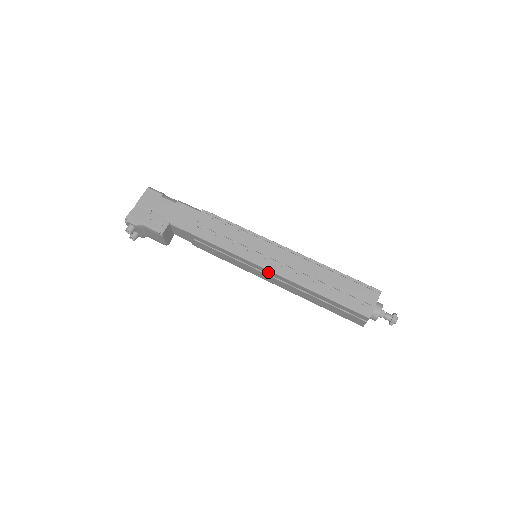
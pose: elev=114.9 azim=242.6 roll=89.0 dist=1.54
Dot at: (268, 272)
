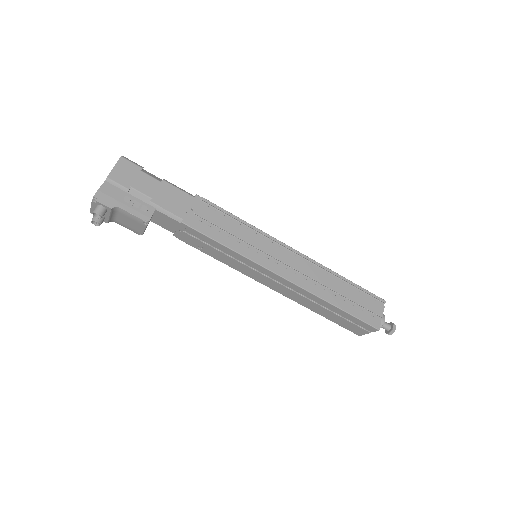
Dot at: (276, 277)
